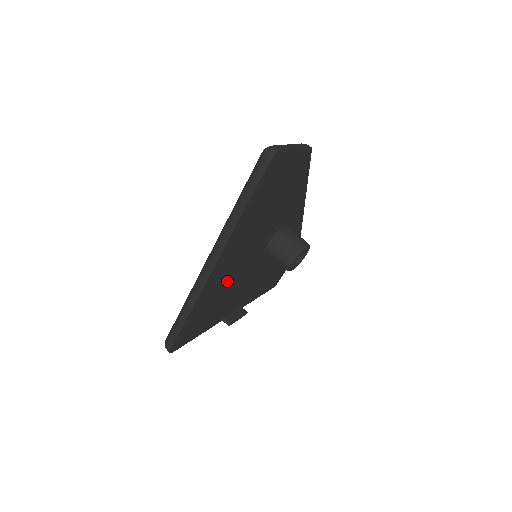
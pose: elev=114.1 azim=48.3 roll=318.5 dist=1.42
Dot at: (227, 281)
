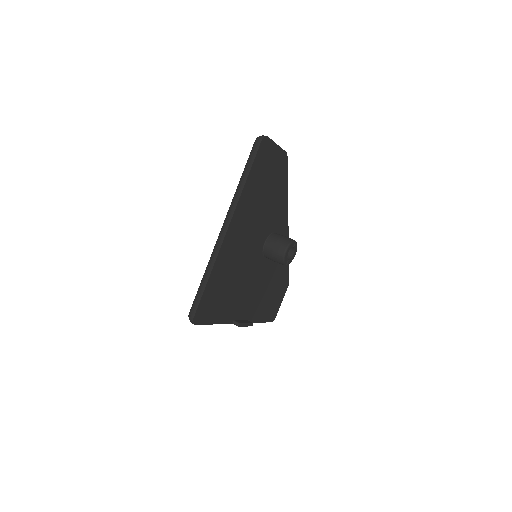
Dot at: (236, 262)
